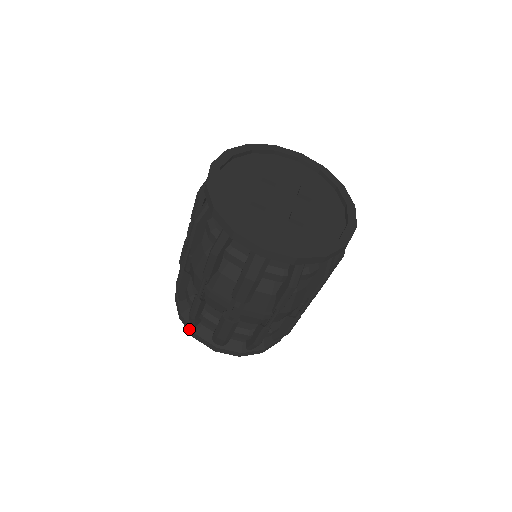
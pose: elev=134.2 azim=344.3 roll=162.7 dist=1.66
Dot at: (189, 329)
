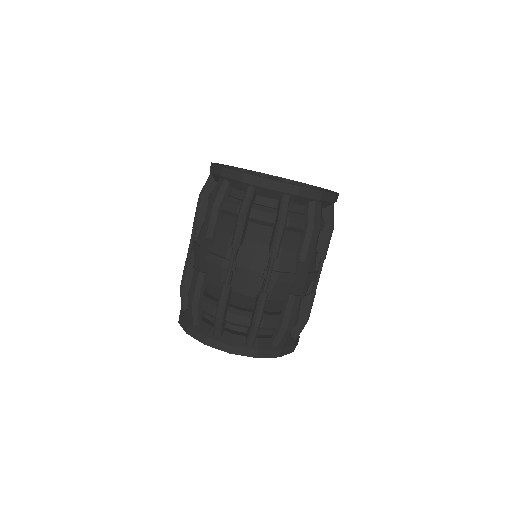
Dot at: occluded
